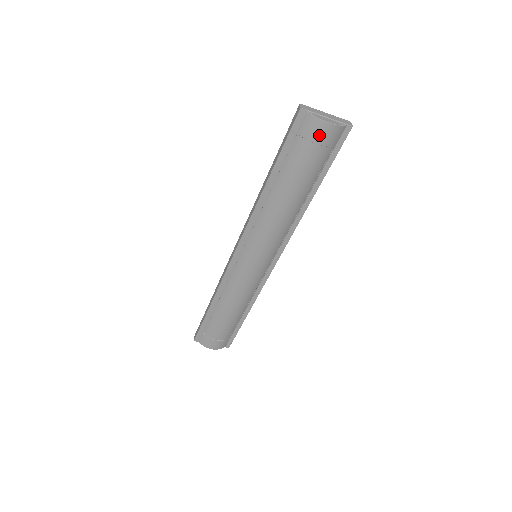
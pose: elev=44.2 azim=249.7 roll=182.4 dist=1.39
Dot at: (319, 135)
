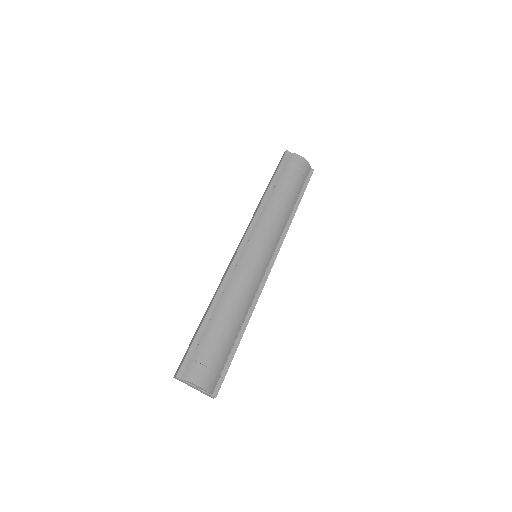
Dot at: (299, 163)
